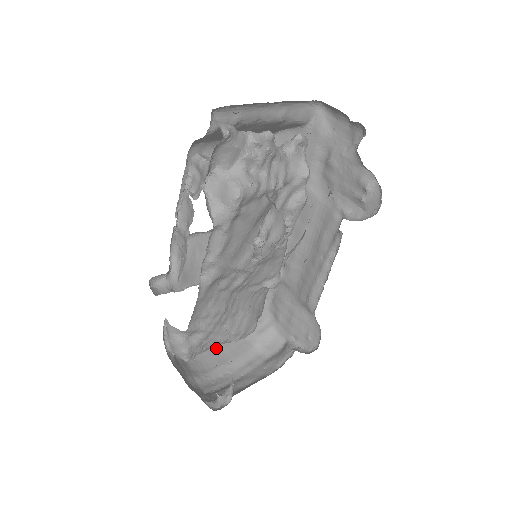
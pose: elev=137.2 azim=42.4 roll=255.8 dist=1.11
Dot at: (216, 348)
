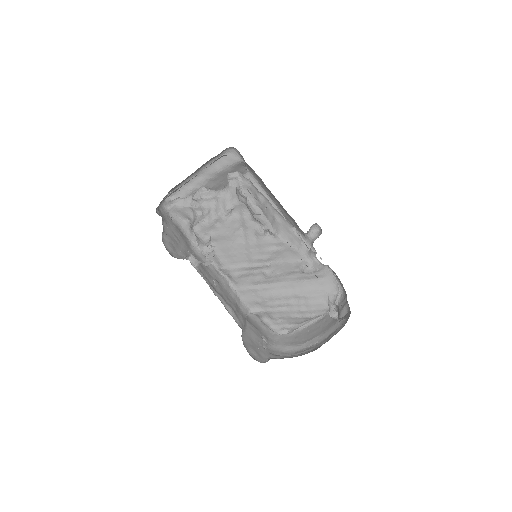
Dot at: (318, 325)
